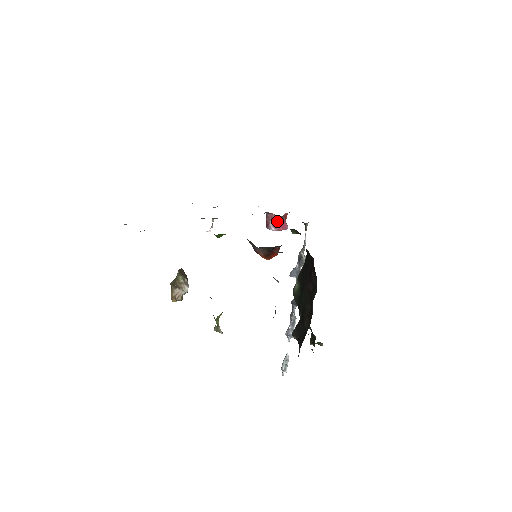
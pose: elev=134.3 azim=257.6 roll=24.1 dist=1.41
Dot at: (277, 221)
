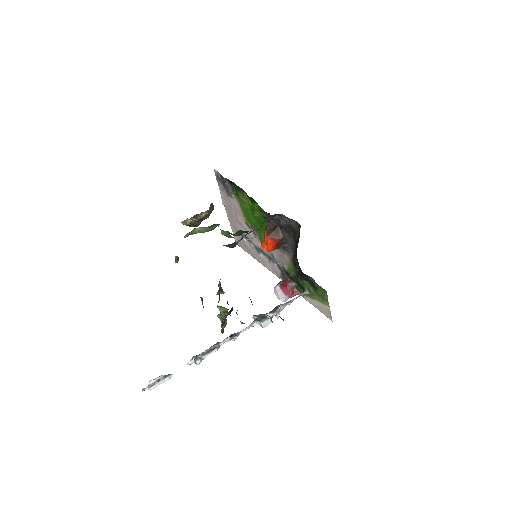
Dot at: (287, 284)
